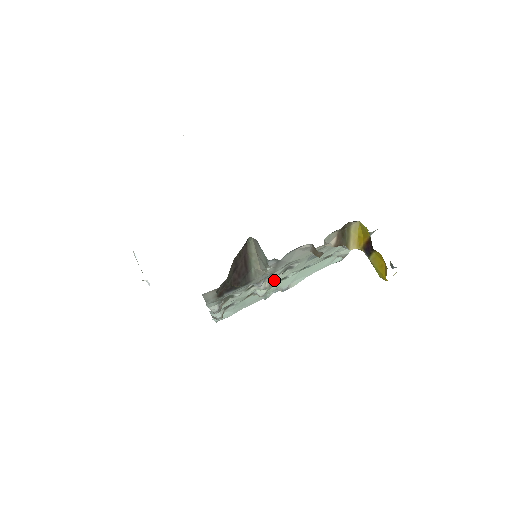
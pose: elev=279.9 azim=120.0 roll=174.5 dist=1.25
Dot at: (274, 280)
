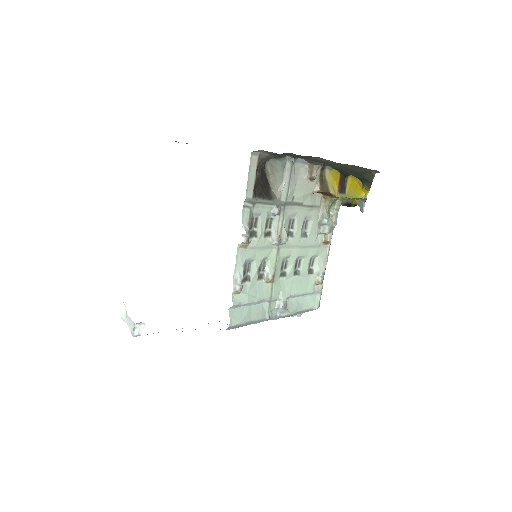
Dot at: (283, 232)
